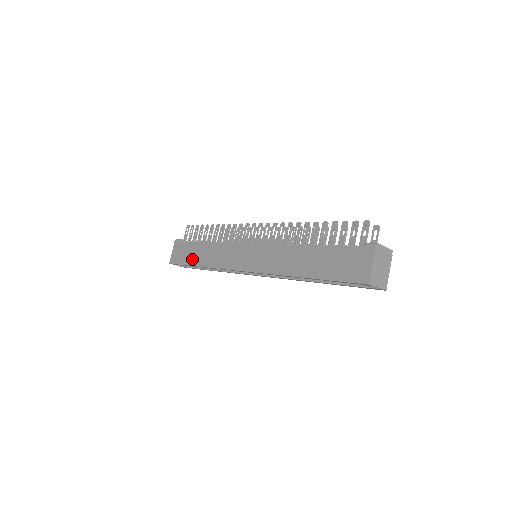
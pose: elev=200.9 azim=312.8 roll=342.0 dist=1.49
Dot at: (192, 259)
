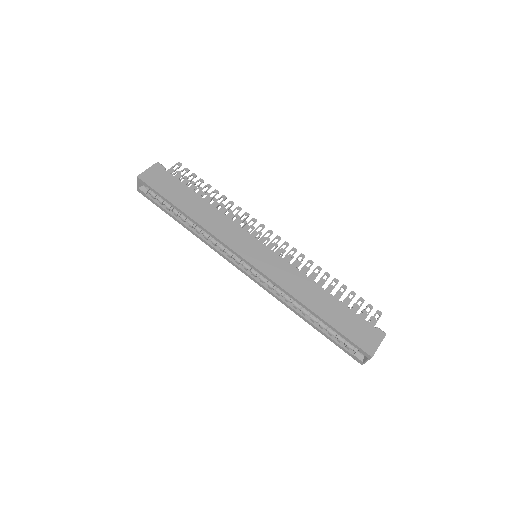
Dot at: (178, 200)
